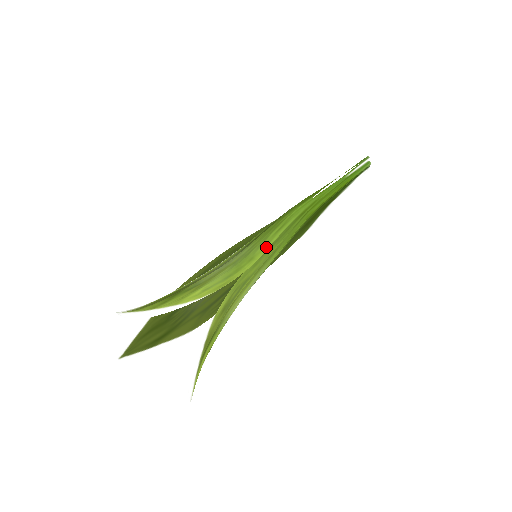
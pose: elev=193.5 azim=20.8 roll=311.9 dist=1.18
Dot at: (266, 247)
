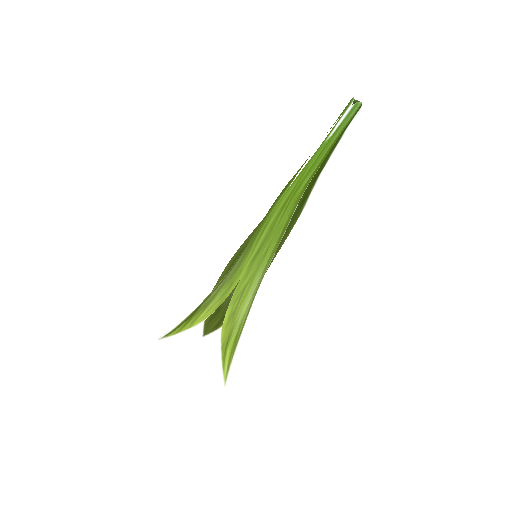
Dot at: (250, 258)
